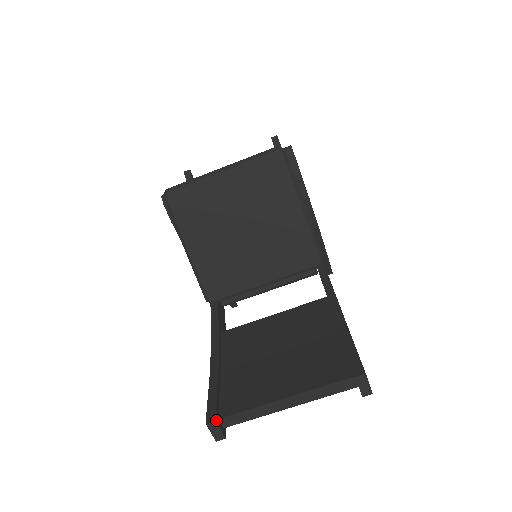
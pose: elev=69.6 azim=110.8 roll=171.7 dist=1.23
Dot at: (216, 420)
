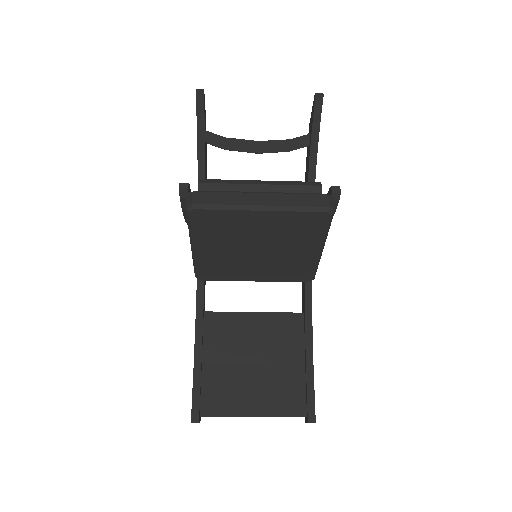
Dot at: (199, 421)
